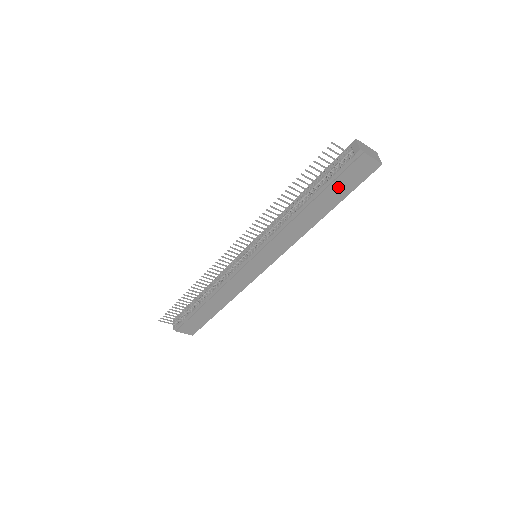
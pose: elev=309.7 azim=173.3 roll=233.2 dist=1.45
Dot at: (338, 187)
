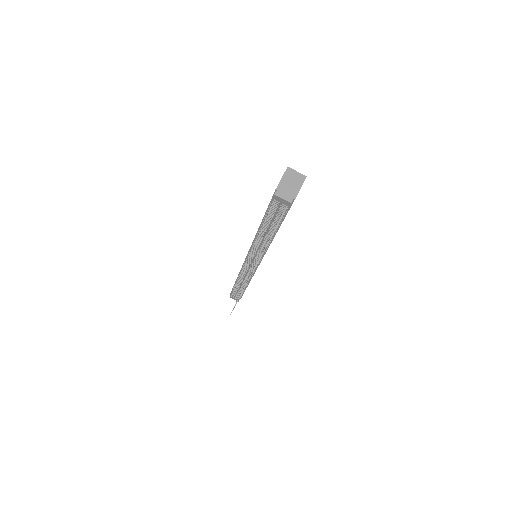
Dot at: occluded
